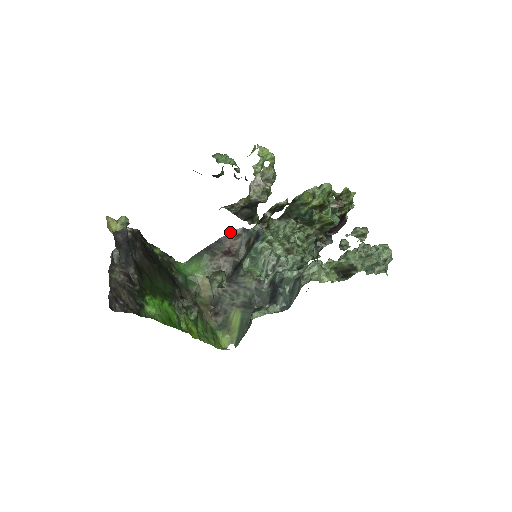
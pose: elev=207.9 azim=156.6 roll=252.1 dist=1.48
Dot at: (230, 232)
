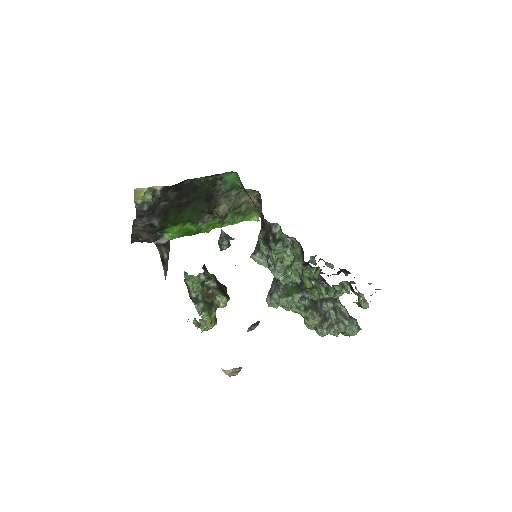
Dot at: occluded
